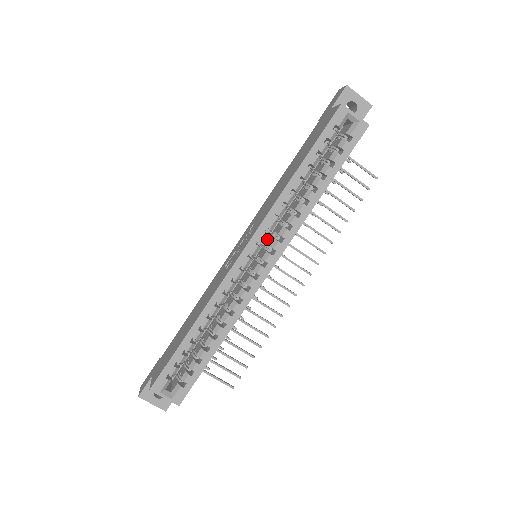
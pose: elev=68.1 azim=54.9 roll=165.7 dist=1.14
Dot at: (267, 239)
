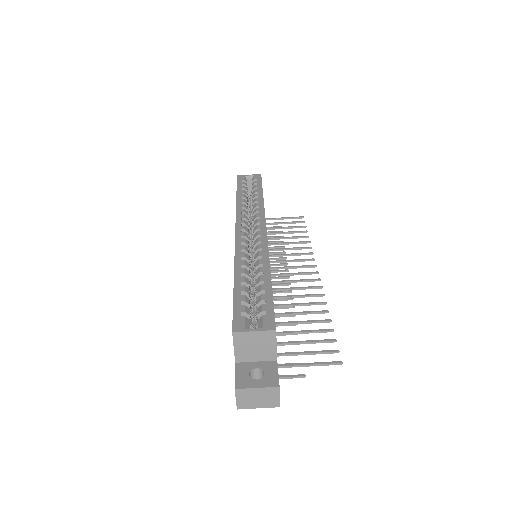
Dot at: occluded
